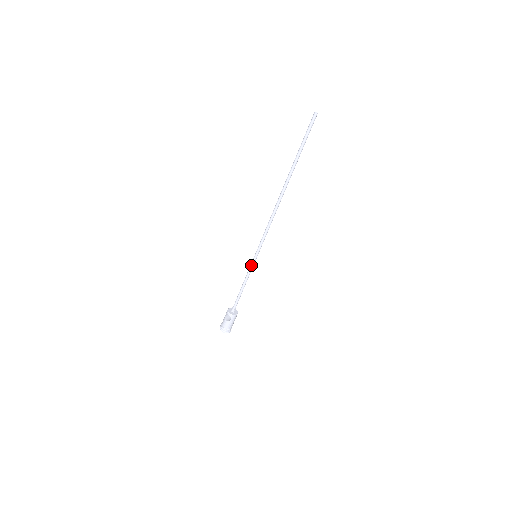
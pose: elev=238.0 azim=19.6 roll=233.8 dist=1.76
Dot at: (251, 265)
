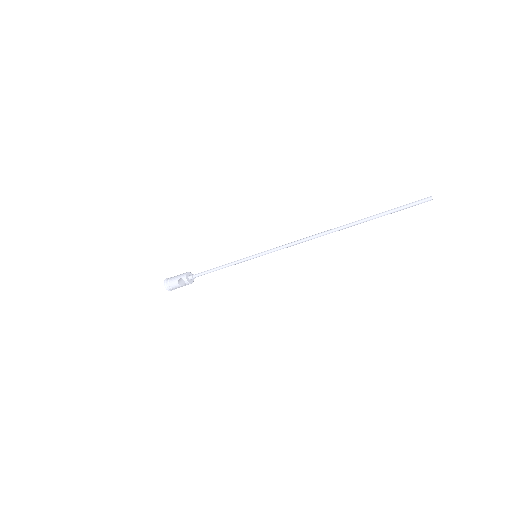
Dot at: (244, 260)
